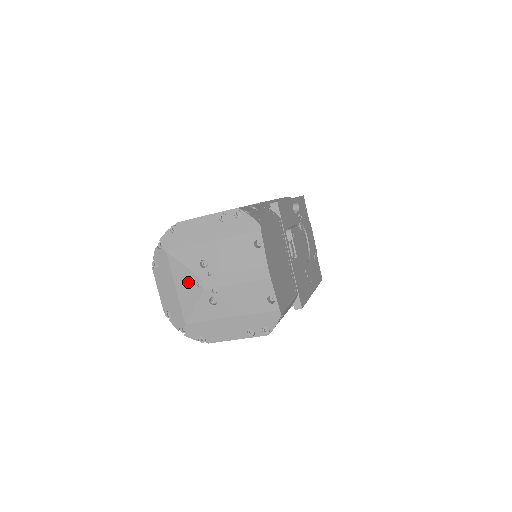
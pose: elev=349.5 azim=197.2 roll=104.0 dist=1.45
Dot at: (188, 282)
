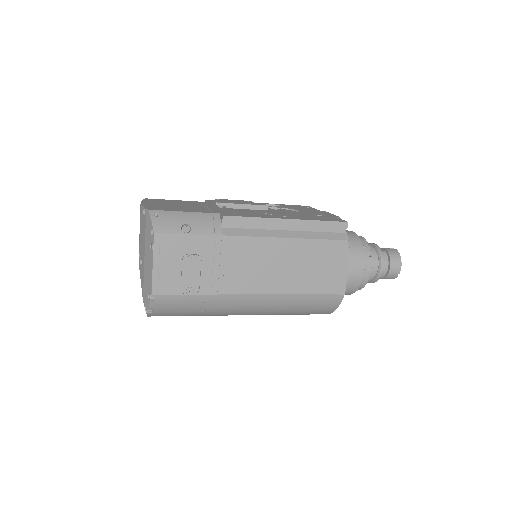
Dot at: occluded
